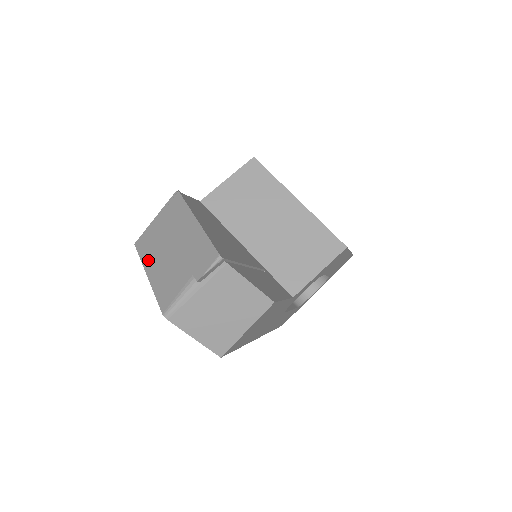
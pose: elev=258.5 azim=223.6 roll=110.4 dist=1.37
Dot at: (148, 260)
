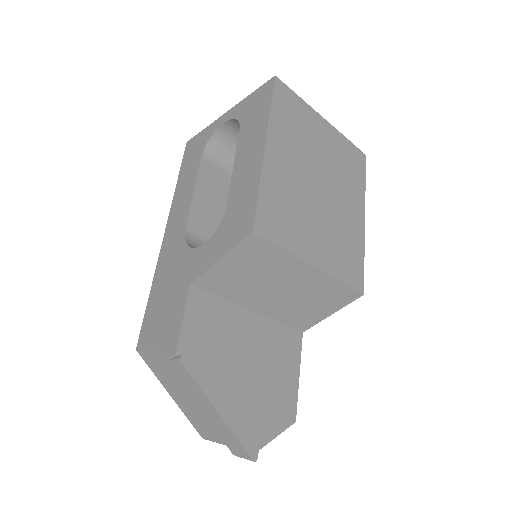
Dot at: (165, 384)
